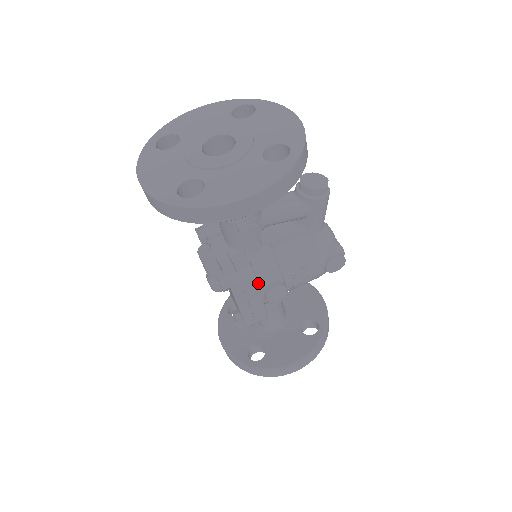
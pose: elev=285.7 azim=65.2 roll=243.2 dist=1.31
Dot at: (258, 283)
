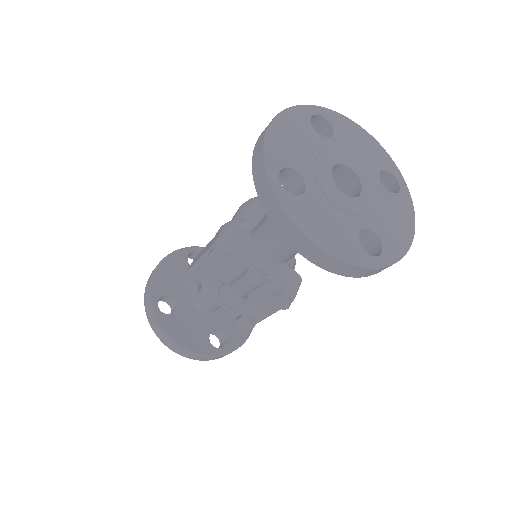
Dot at: occluded
